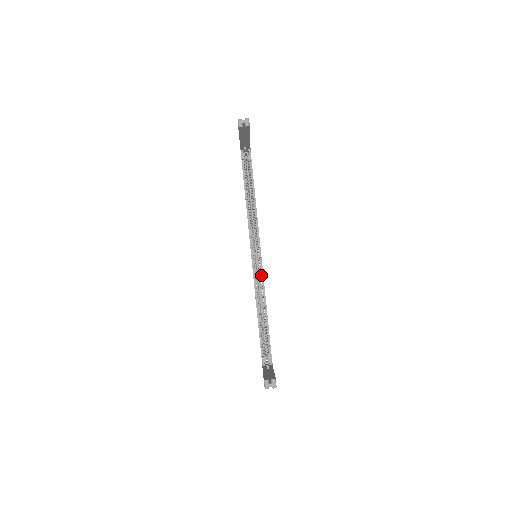
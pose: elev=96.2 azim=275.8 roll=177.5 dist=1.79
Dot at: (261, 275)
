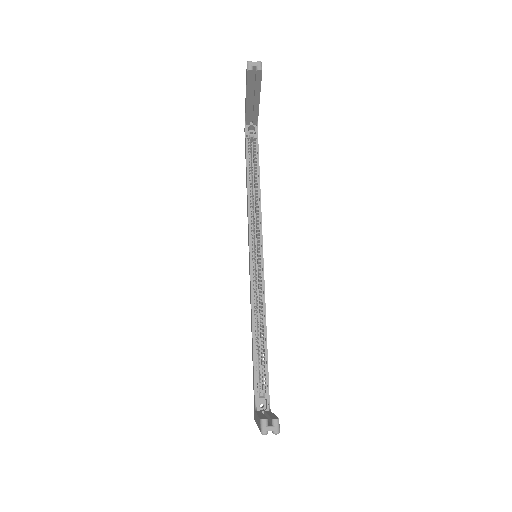
Dot at: (261, 281)
